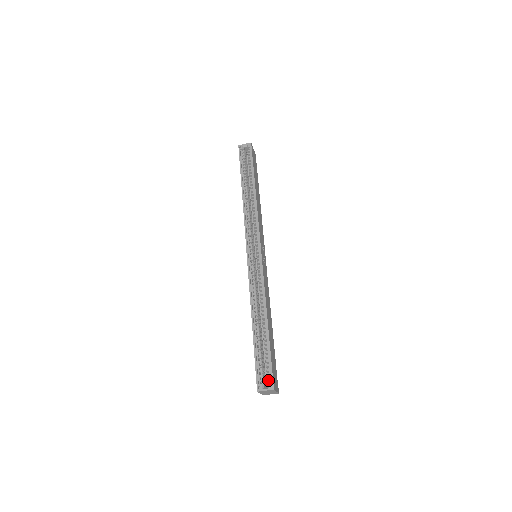
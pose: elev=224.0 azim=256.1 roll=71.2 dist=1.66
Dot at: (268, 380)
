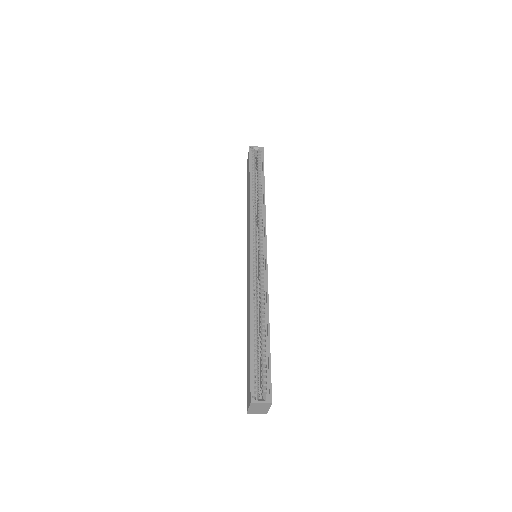
Dot at: (265, 391)
